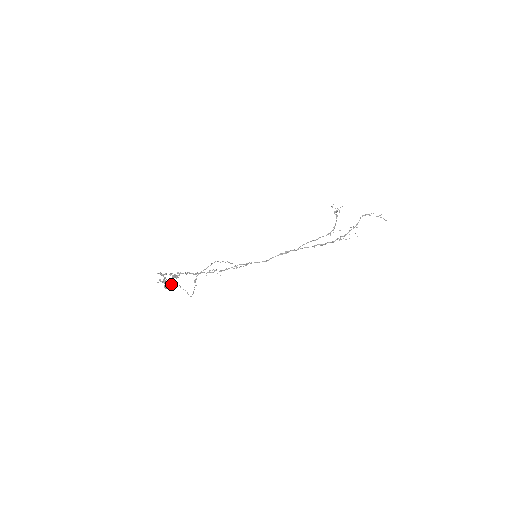
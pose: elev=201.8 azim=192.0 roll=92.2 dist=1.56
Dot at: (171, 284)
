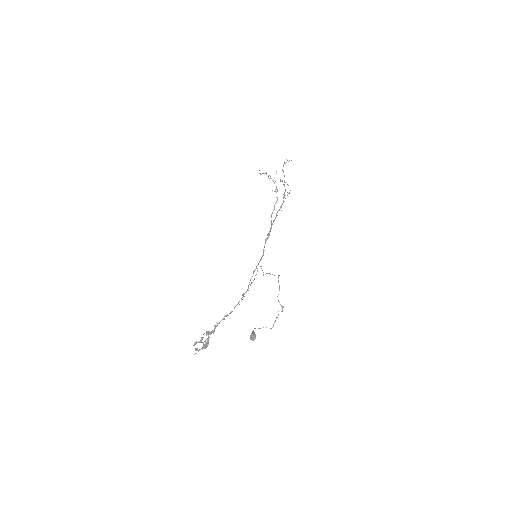
Dot at: (253, 332)
